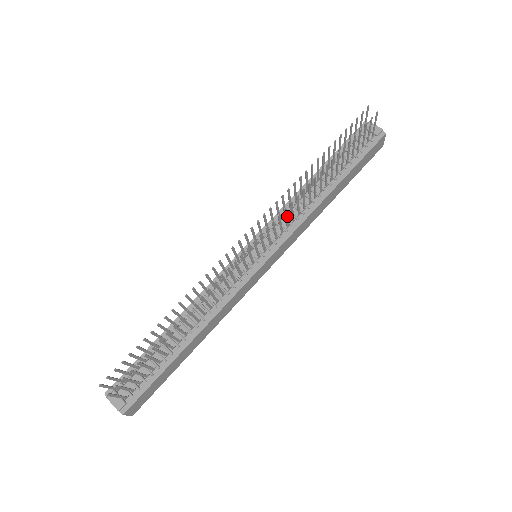
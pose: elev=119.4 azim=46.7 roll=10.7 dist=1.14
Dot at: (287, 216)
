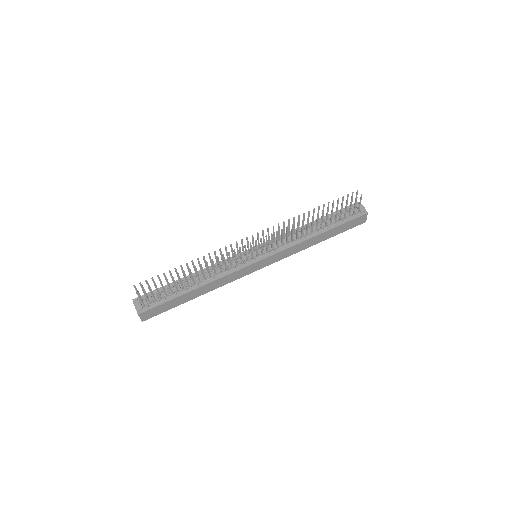
Dot at: occluded
